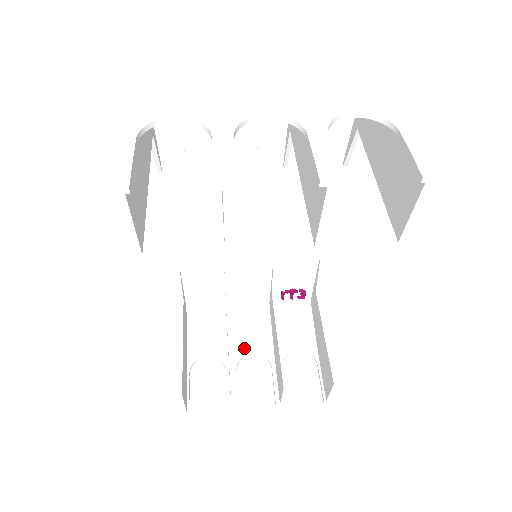
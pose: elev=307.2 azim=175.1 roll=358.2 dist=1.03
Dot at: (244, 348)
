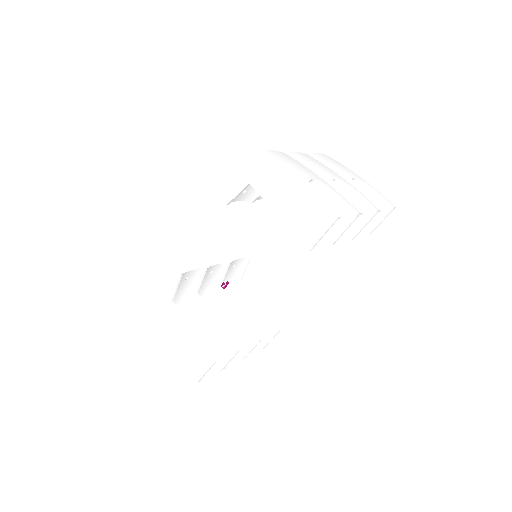
Dot at: occluded
